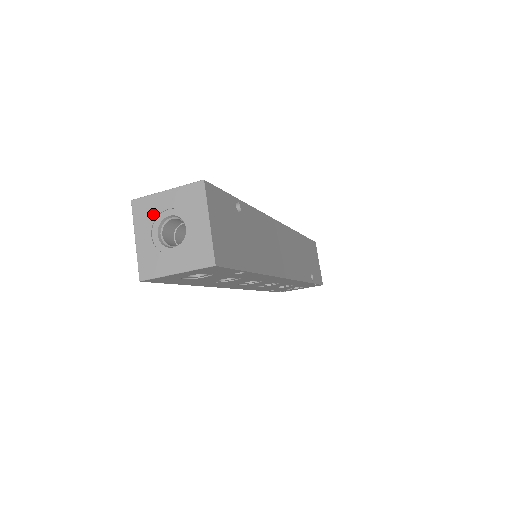
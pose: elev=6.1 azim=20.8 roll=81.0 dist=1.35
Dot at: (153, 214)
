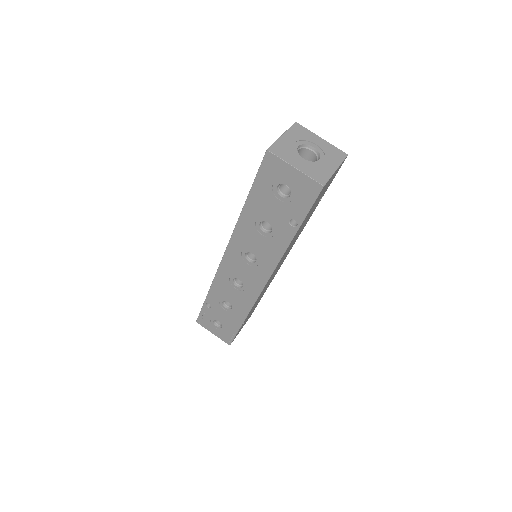
Dot at: (305, 137)
